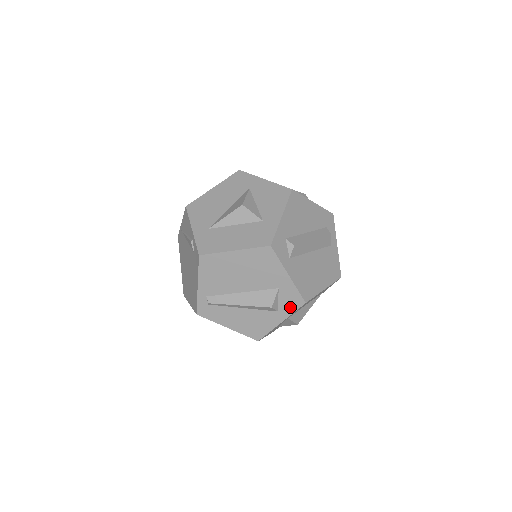
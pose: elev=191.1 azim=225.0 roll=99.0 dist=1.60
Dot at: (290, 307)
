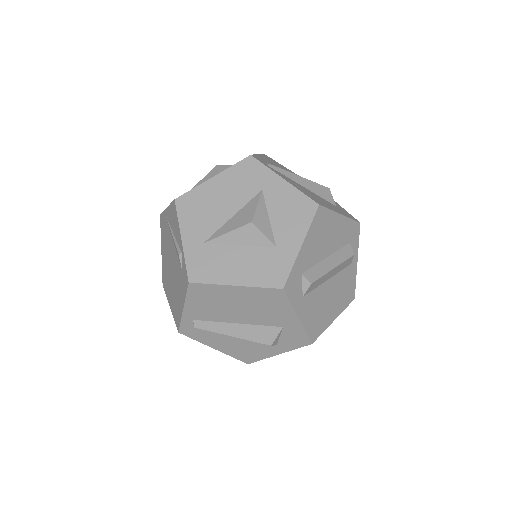
Dot at: (292, 344)
